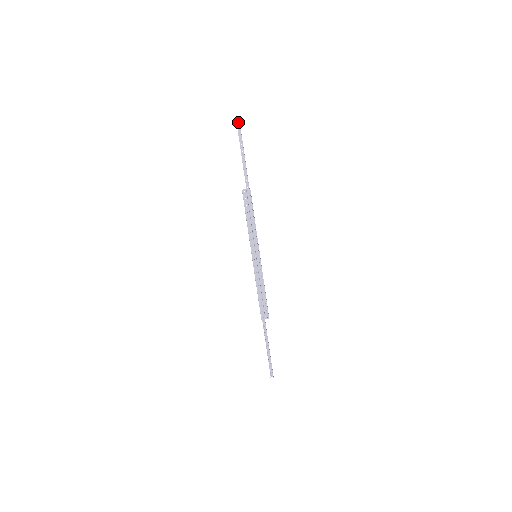
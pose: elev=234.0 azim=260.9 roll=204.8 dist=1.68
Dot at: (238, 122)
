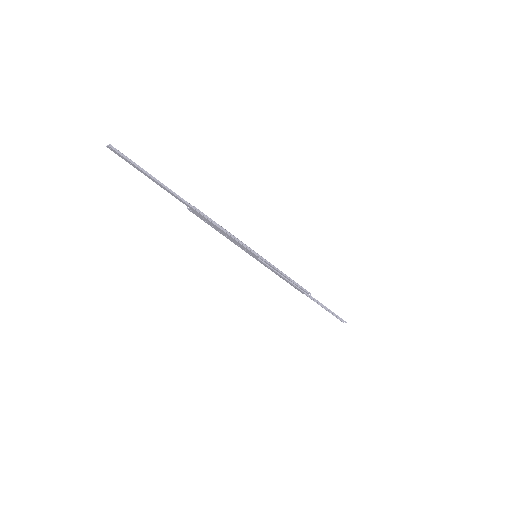
Dot at: (110, 148)
